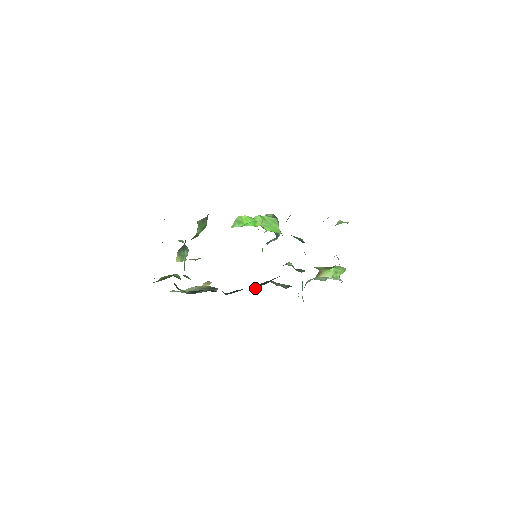
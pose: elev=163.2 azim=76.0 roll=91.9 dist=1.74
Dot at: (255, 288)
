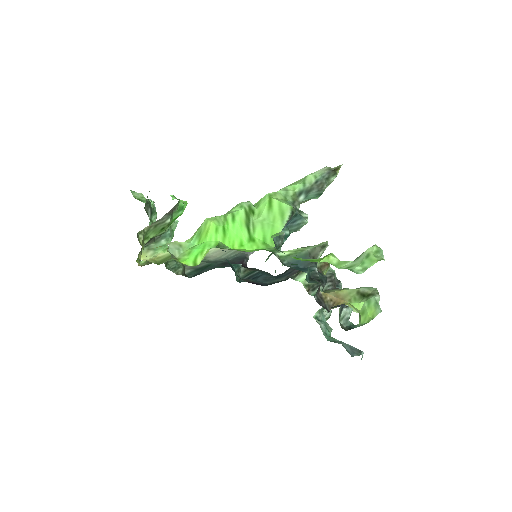
Dot at: (284, 272)
